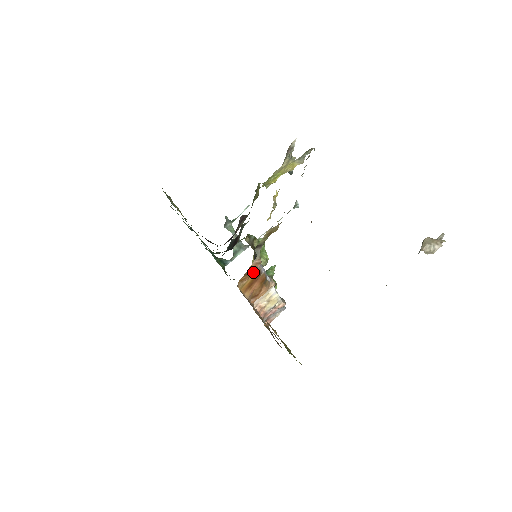
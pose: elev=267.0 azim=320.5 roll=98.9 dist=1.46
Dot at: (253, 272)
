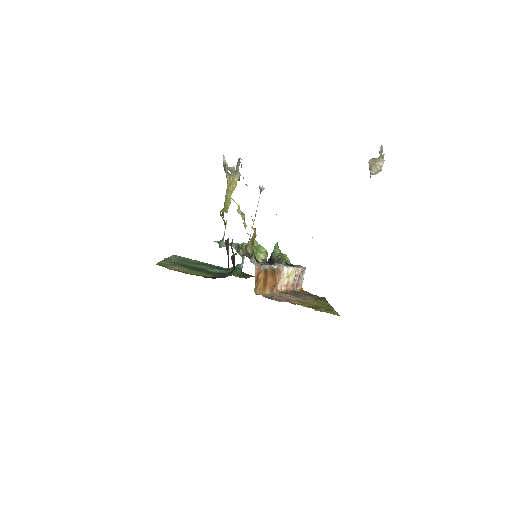
Dot at: (260, 275)
